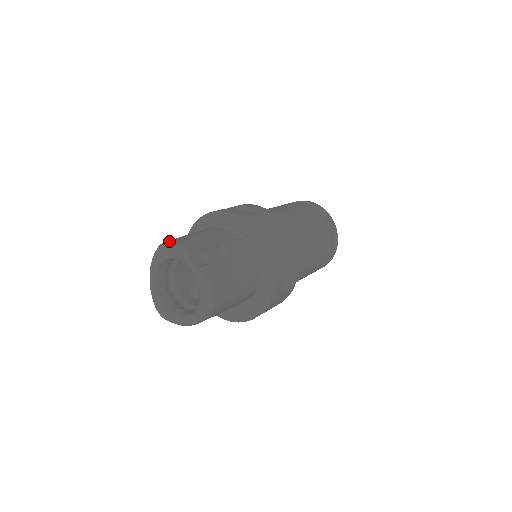
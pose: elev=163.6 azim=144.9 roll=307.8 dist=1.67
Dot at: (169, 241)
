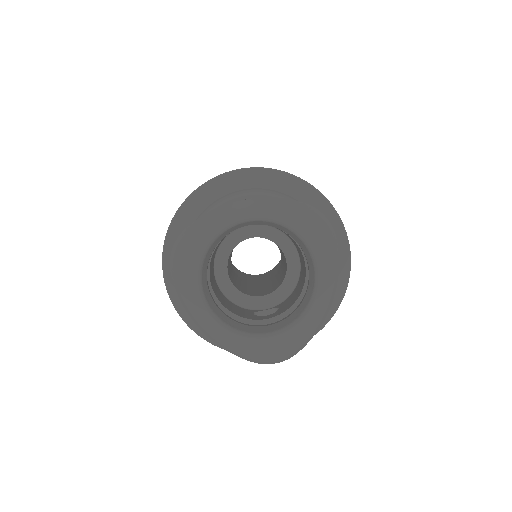
Dot at: occluded
